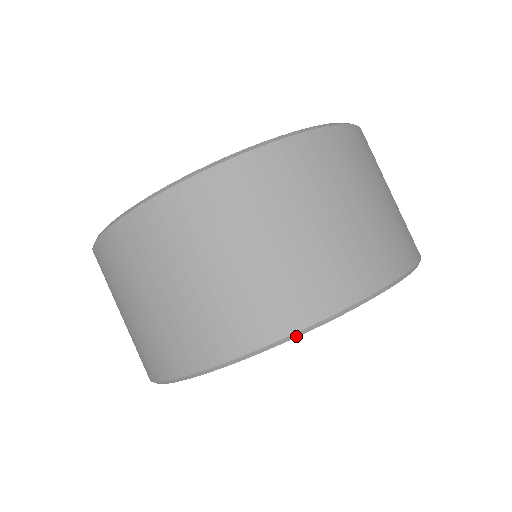
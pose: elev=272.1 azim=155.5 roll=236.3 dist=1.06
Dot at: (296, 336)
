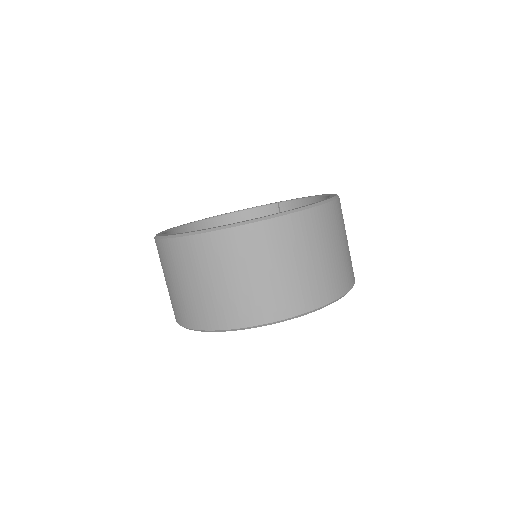
Dot at: (184, 327)
